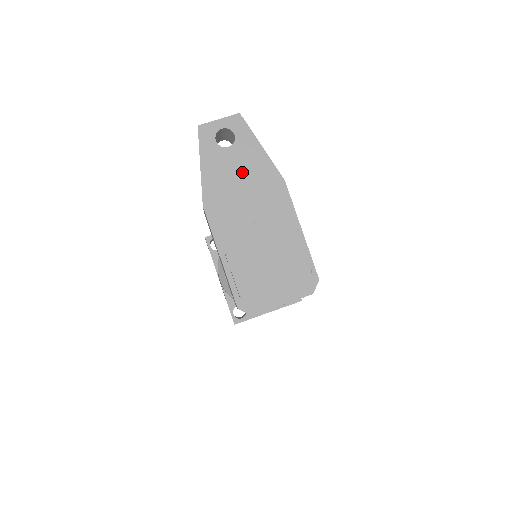
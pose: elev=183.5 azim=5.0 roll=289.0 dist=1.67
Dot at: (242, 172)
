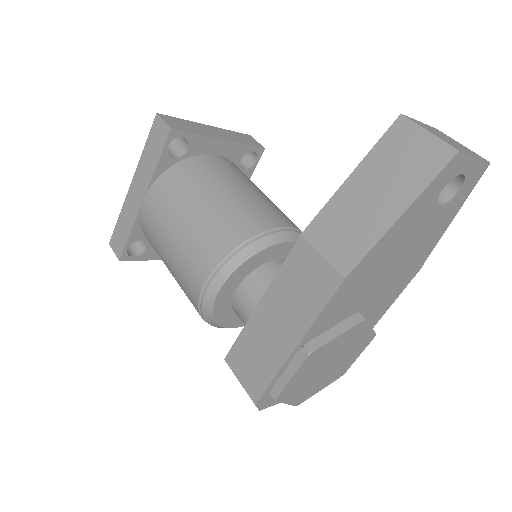
Dot at: (412, 247)
